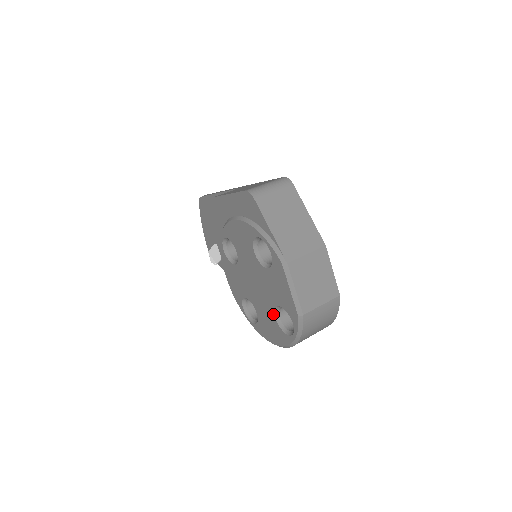
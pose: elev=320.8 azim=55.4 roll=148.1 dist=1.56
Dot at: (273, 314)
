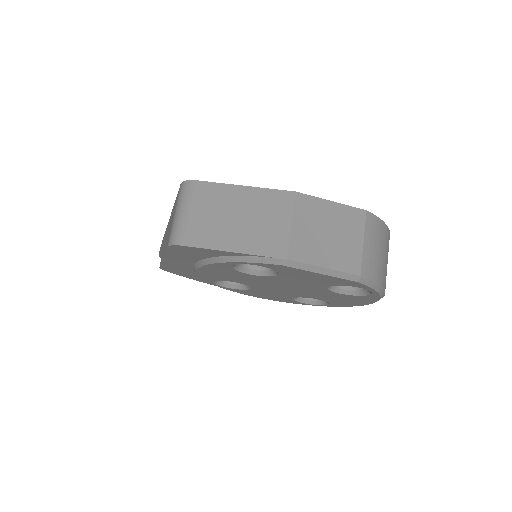
Dot at: (333, 293)
